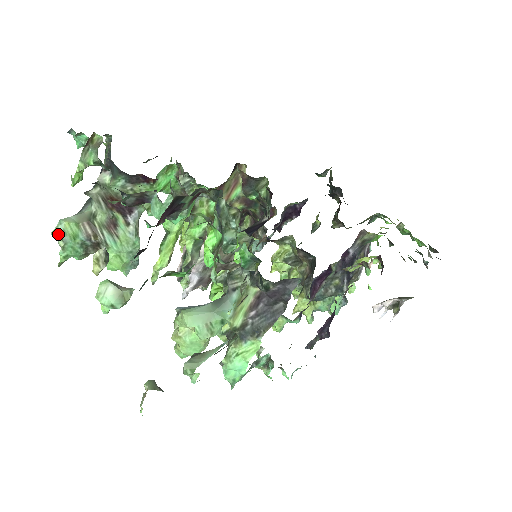
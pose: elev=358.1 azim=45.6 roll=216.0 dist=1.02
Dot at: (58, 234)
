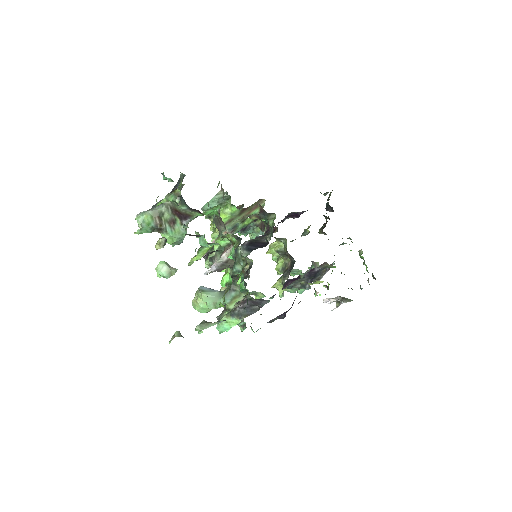
Dot at: (140, 222)
